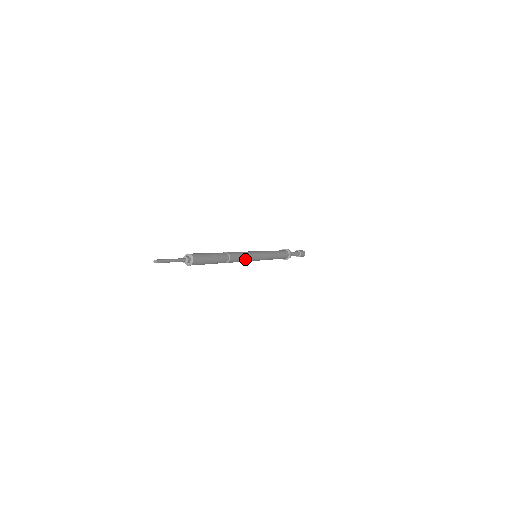
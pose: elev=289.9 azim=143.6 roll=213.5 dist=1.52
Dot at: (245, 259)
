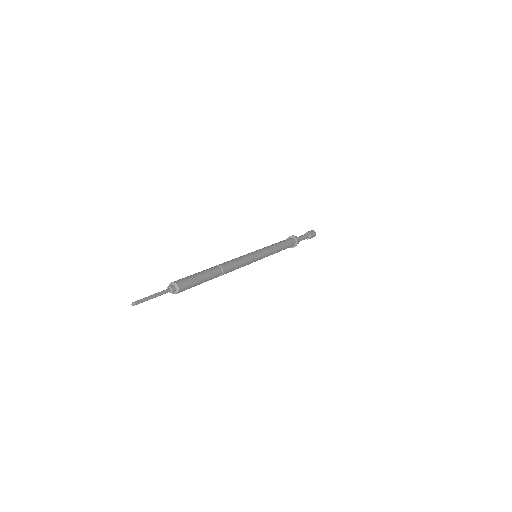
Dot at: (242, 265)
